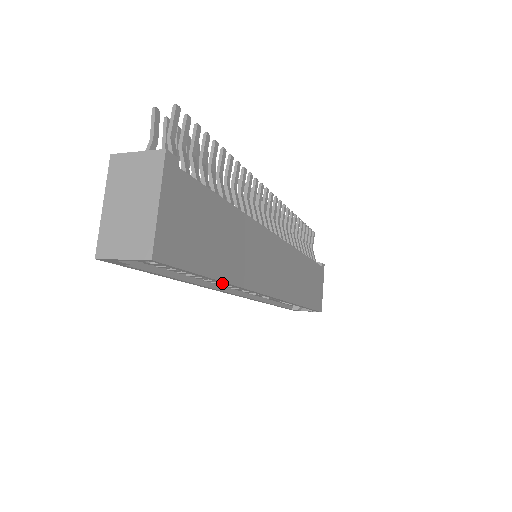
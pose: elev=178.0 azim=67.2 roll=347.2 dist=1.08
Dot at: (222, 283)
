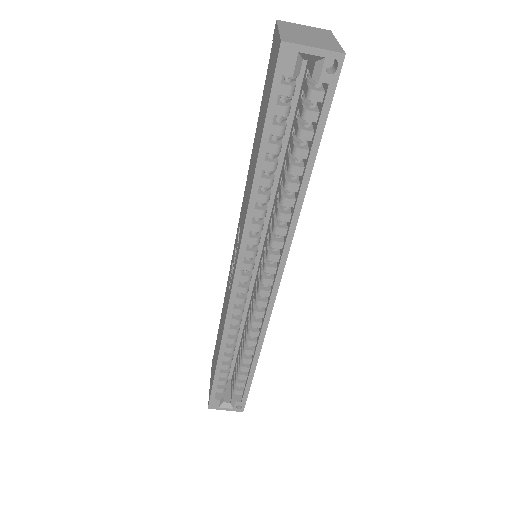
Dot at: (299, 191)
